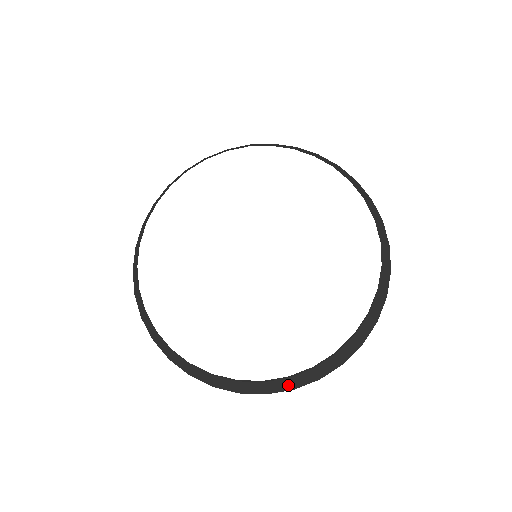
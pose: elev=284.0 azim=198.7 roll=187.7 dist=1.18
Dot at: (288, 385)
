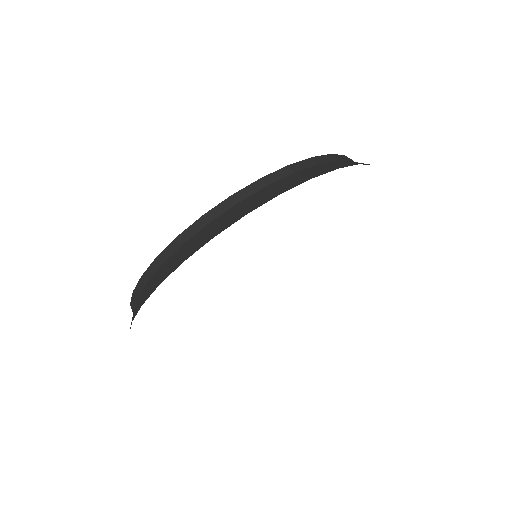
Dot at: (158, 280)
